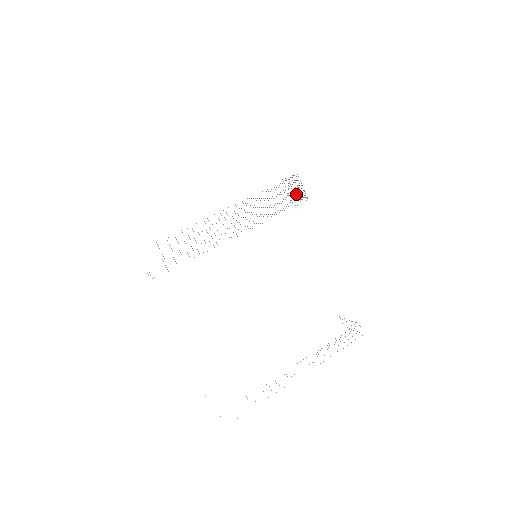
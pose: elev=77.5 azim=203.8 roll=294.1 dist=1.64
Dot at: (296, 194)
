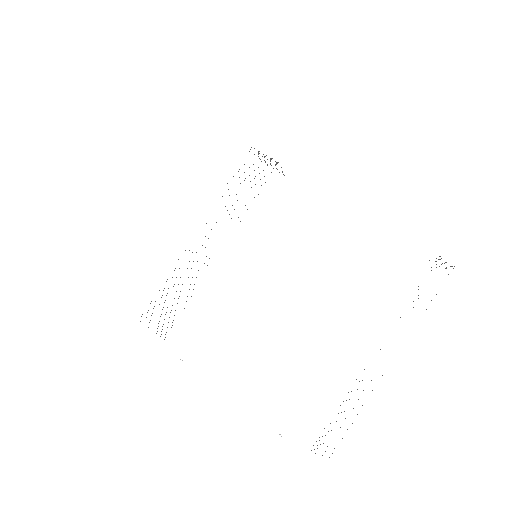
Dot at: occluded
